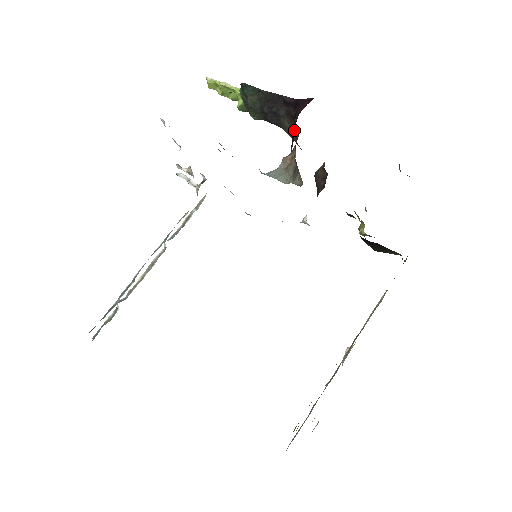
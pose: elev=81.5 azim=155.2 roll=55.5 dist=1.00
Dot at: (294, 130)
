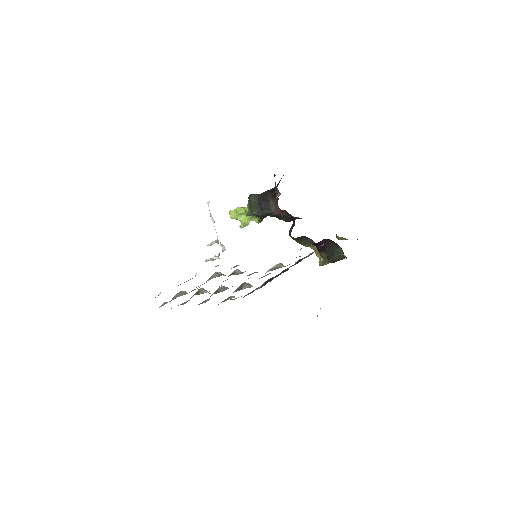
Dot at: (276, 201)
